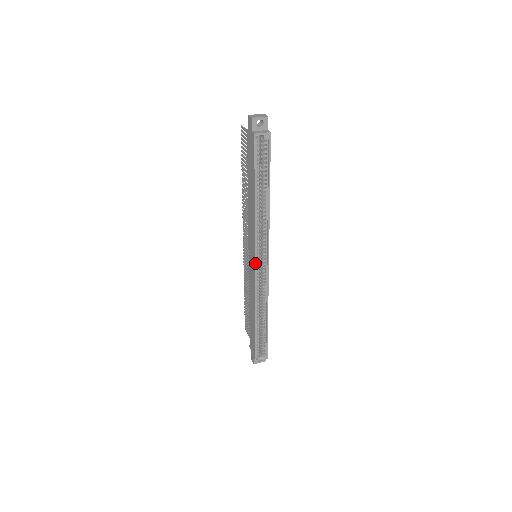
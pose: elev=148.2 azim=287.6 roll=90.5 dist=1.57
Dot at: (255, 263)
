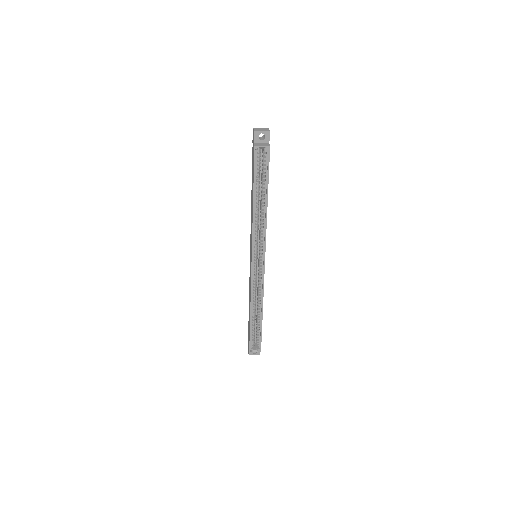
Dot at: (252, 262)
